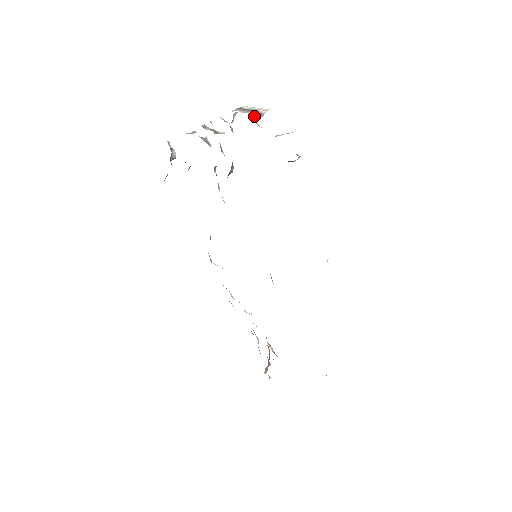
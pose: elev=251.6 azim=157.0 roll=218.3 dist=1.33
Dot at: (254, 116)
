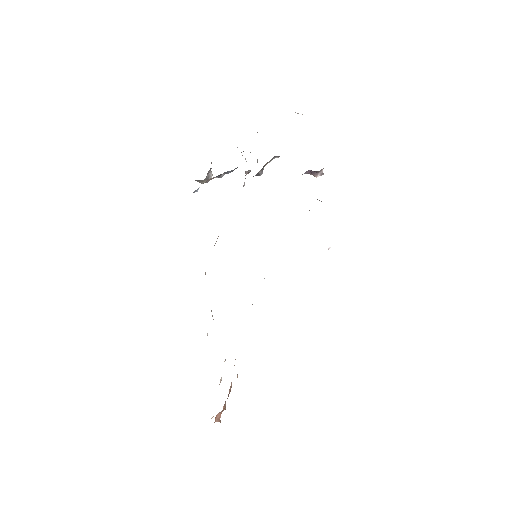
Dot at: occluded
